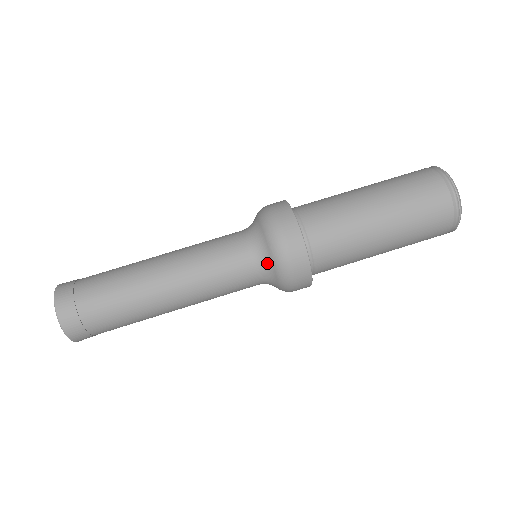
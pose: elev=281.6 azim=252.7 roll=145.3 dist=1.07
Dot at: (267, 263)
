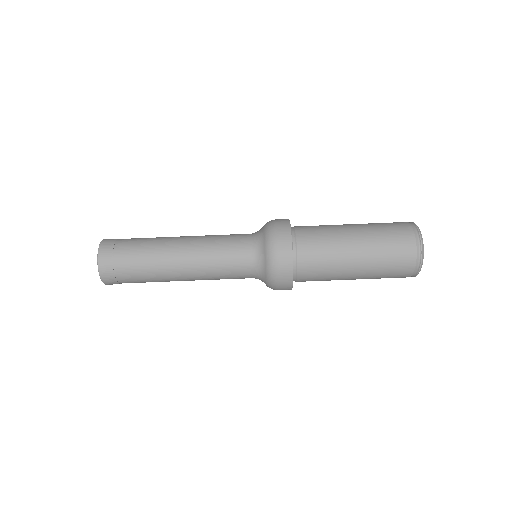
Dot at: (262, 275)
